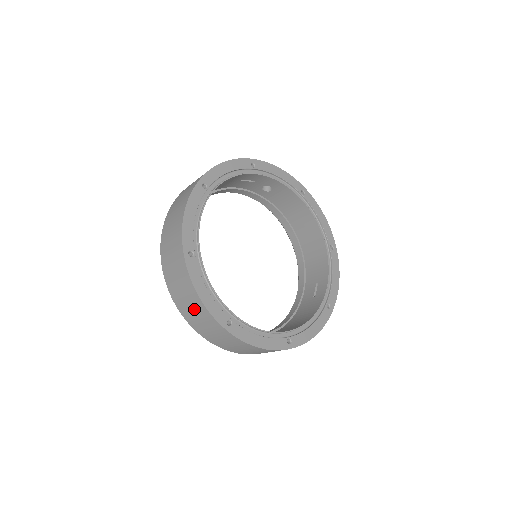
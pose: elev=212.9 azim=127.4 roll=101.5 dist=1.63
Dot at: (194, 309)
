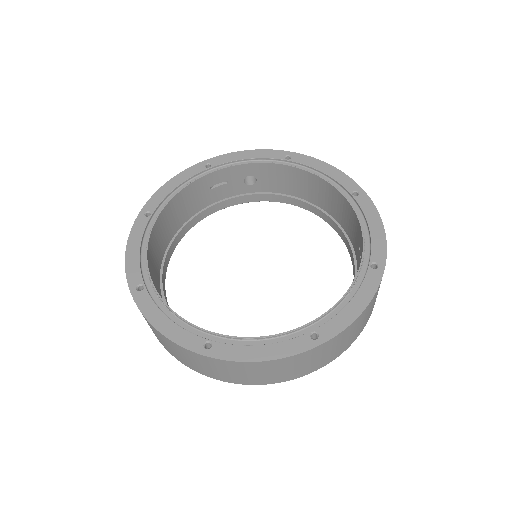
Dot at: (173, 348)
